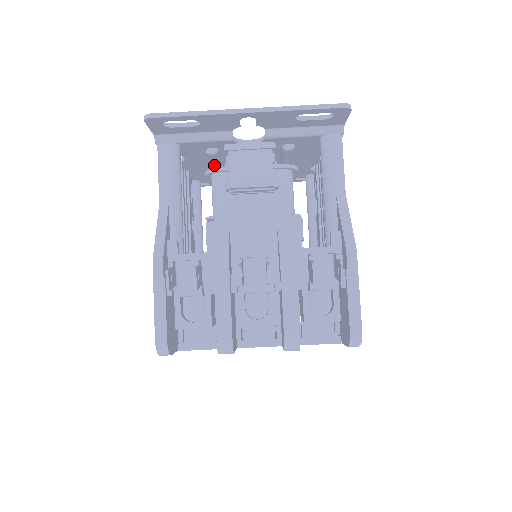
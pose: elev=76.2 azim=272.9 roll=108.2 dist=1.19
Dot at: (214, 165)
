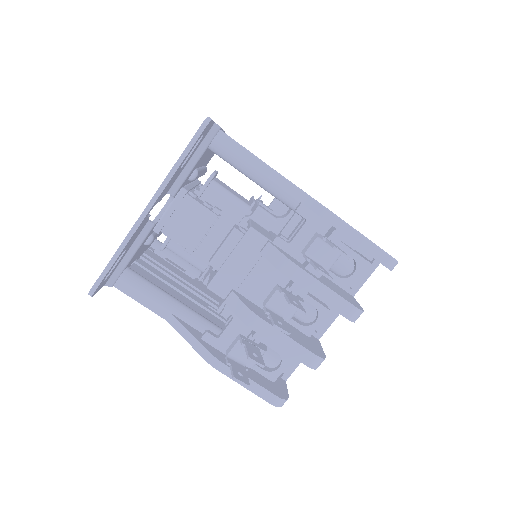
Dot at: occluded
